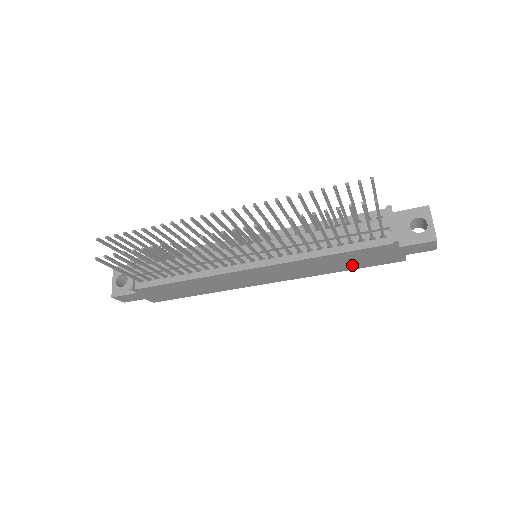
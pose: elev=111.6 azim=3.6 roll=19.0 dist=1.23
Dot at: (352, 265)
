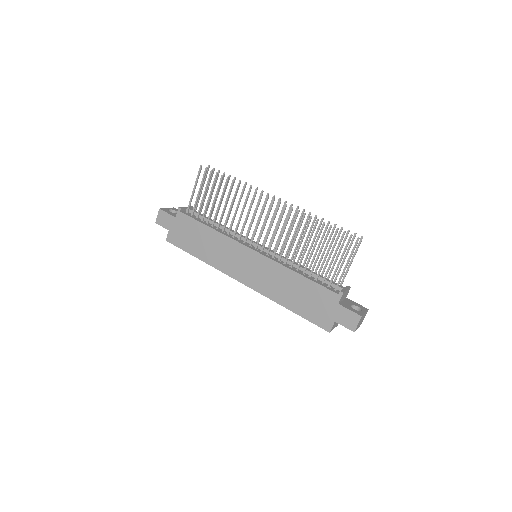
Dot at: (299, 305)
